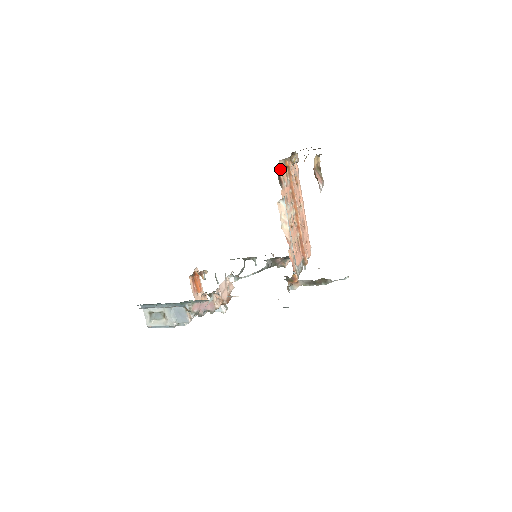
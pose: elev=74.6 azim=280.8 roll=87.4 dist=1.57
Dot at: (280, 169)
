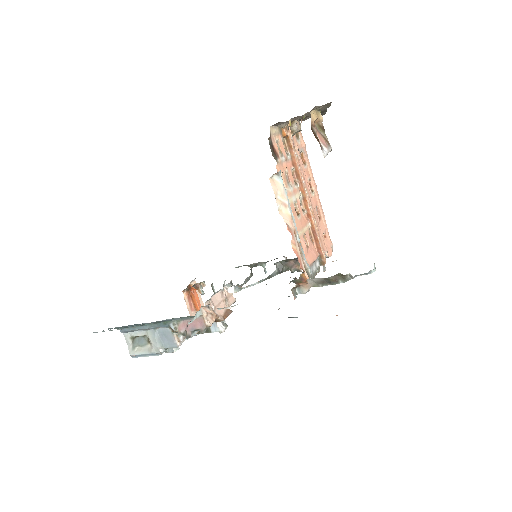
Dot at: (273, 138)
